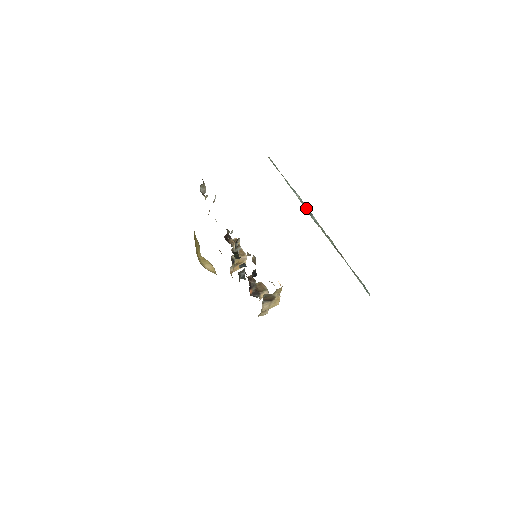
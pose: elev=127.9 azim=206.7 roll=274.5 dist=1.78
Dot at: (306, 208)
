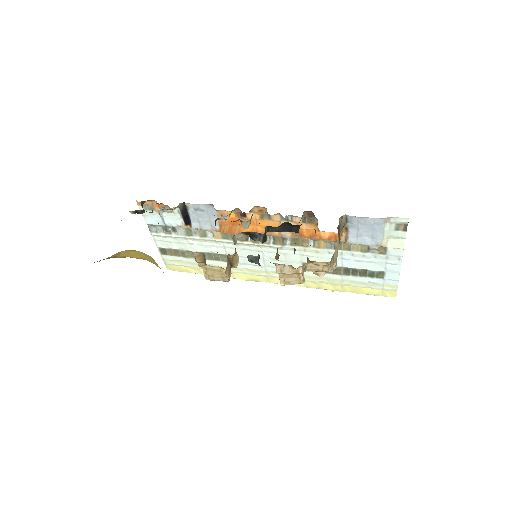
Dot at: (256, 277)
